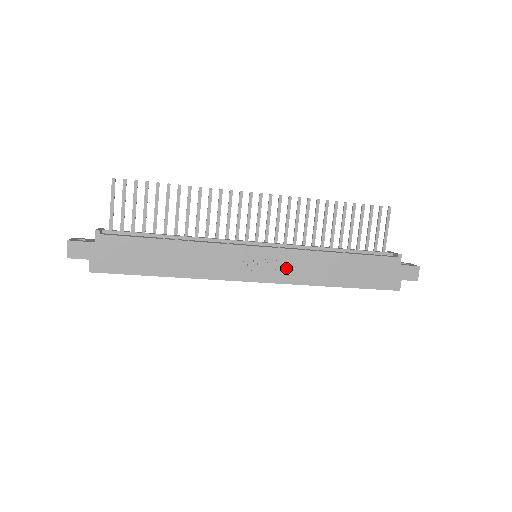
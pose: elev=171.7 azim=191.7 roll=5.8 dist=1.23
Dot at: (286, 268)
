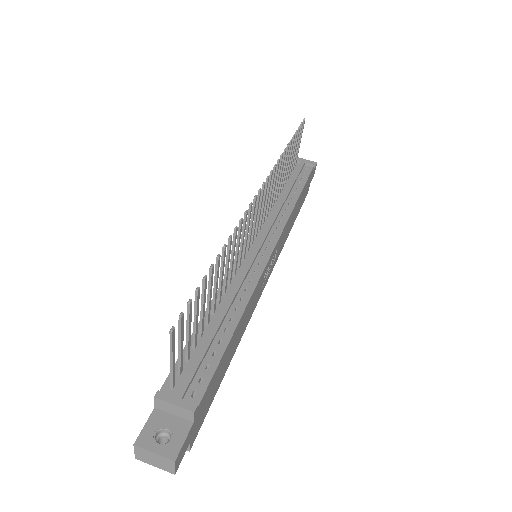
Dot at: (279, 248)
